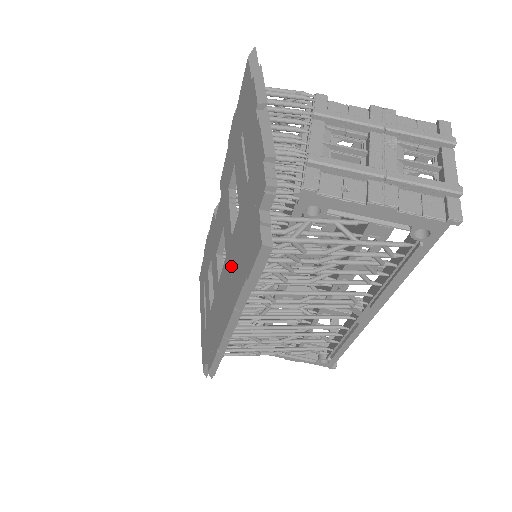
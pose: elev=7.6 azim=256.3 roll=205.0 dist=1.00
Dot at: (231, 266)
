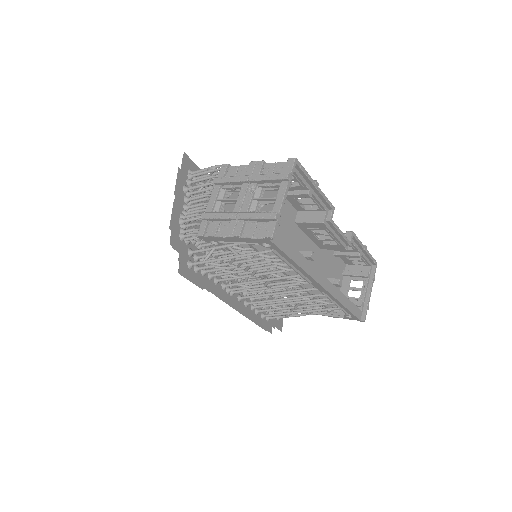
Dot at: occluded
